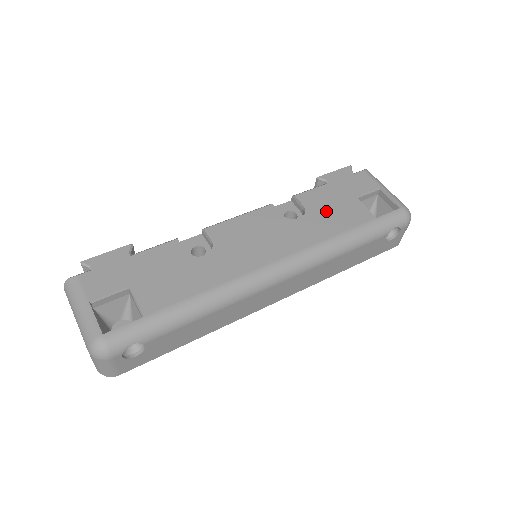
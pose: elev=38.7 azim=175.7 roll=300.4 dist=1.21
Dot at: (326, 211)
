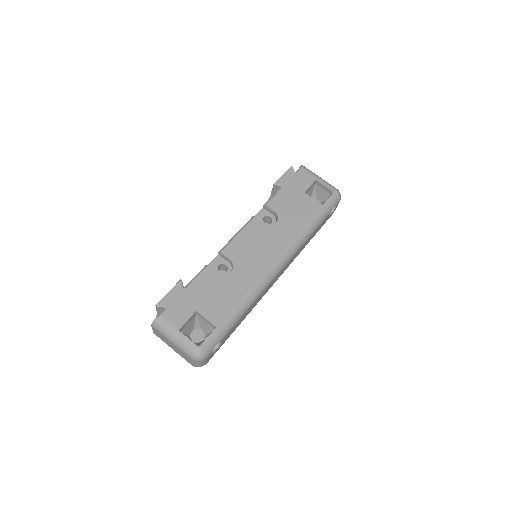
Dot at: (290, 211)
